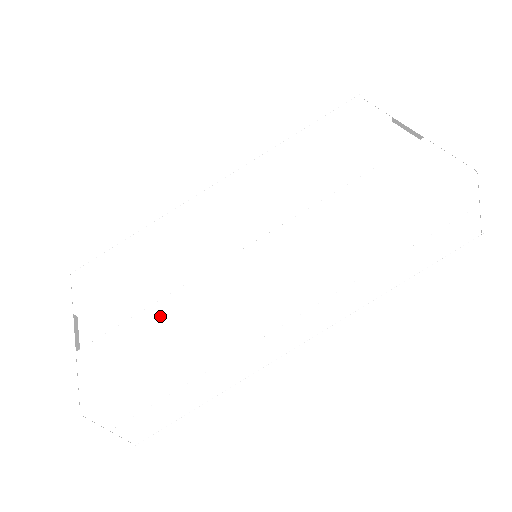
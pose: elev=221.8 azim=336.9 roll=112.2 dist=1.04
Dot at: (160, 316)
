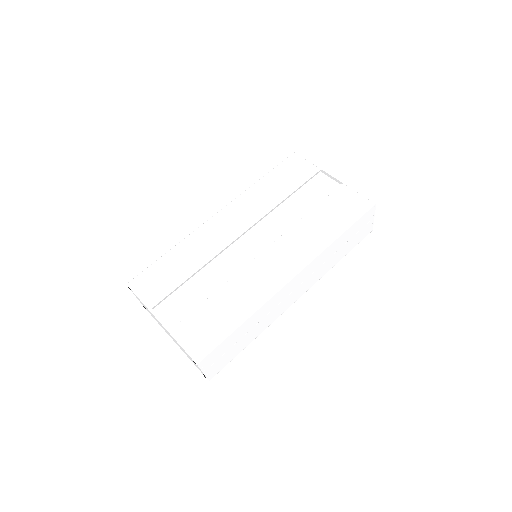
Dot at: (223, 299)
